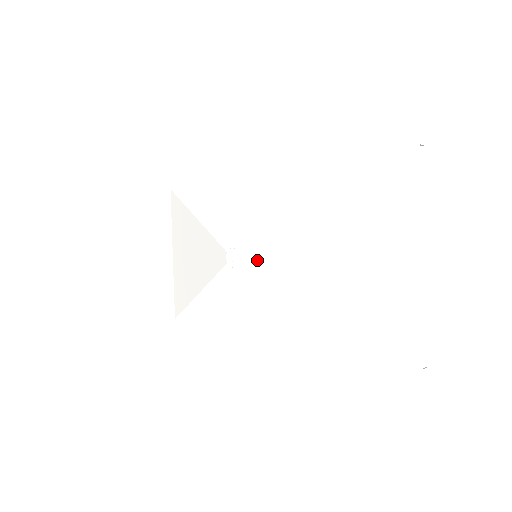
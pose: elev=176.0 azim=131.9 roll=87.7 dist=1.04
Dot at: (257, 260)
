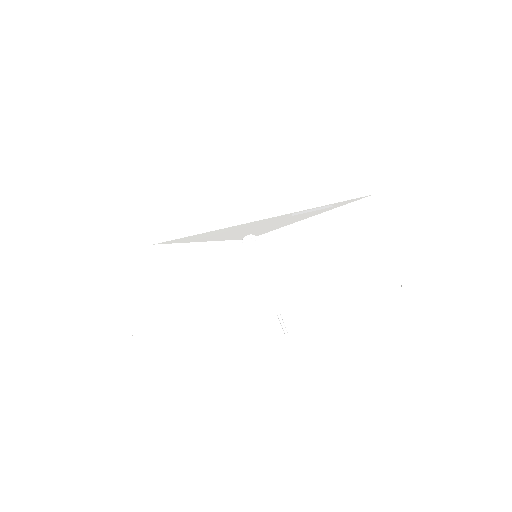
Dot at: (272, 239)
